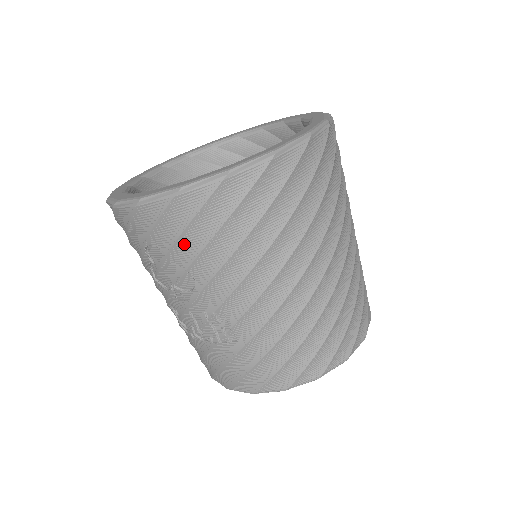
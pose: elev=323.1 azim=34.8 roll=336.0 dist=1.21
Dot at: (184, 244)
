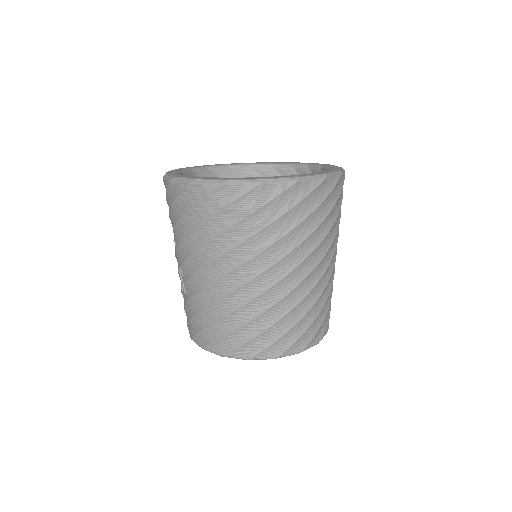
Dot at: (173, 214)
